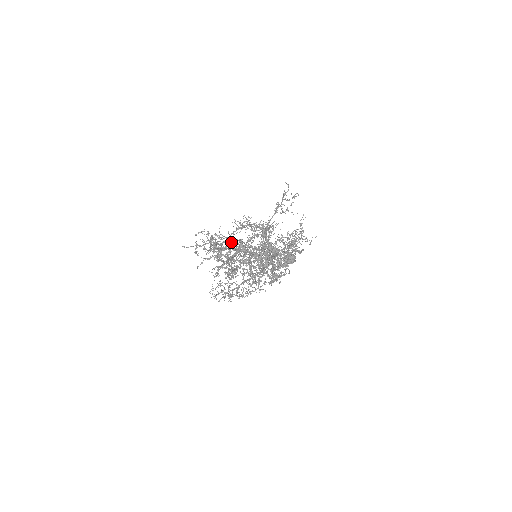
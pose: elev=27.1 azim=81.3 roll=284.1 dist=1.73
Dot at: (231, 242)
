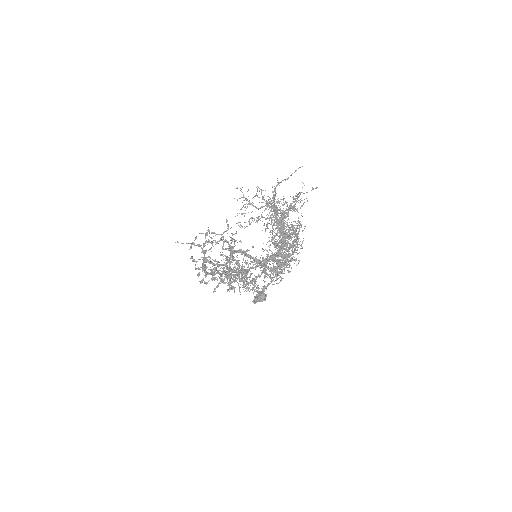
Dot at: occluded
